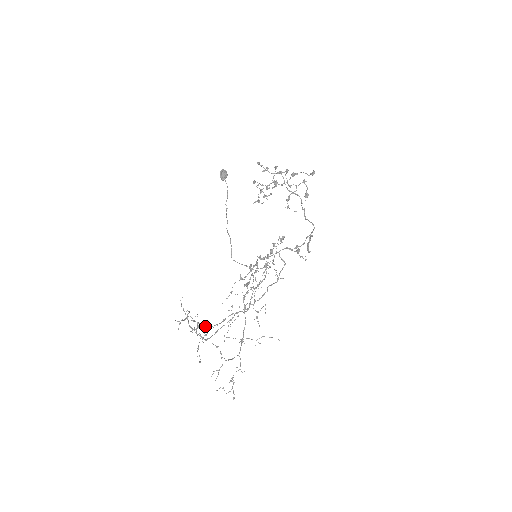
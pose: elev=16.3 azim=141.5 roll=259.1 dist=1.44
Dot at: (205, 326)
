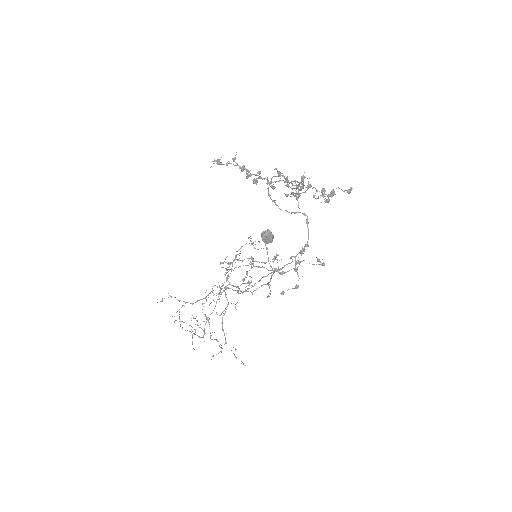
Dot at: occluded
